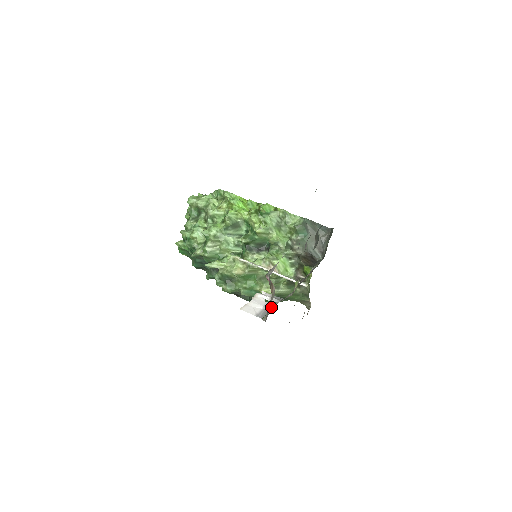
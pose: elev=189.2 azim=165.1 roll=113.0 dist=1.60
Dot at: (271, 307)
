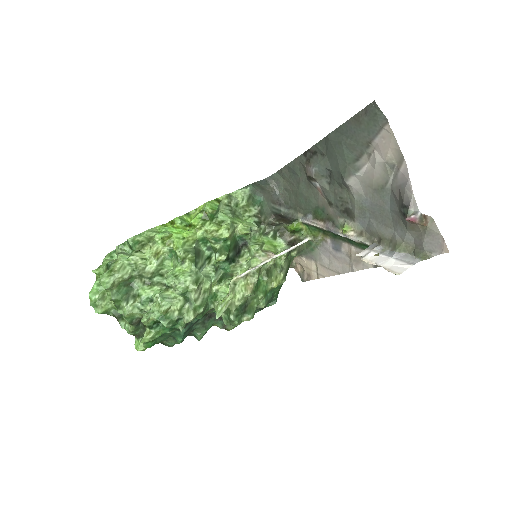
Dot at: (401, 250)
